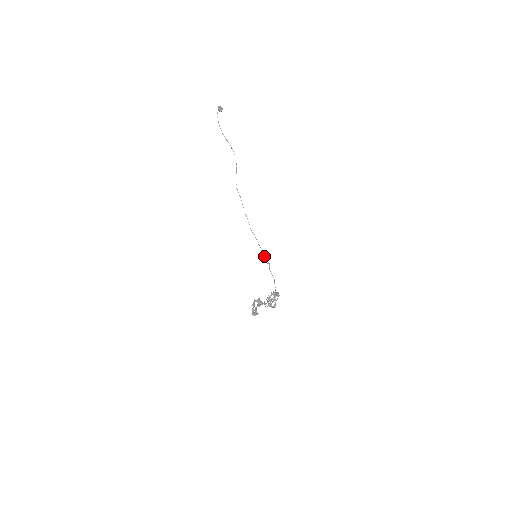
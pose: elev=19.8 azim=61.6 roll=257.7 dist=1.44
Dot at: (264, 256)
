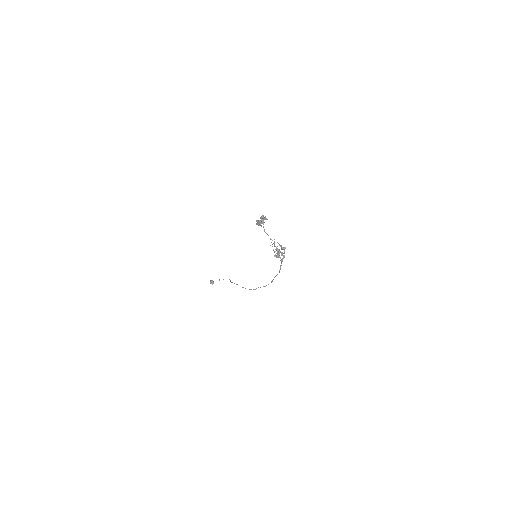
Dot at: (266, 285)
